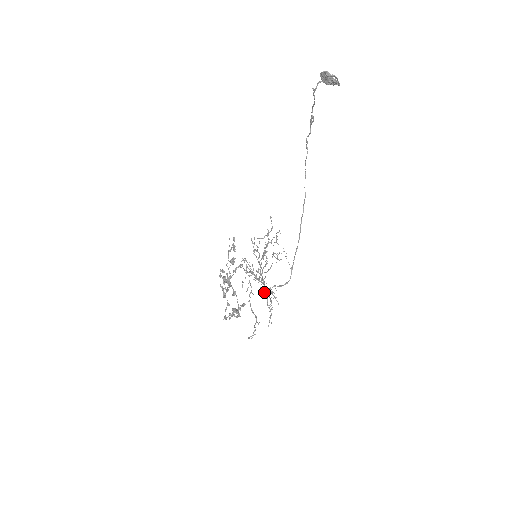
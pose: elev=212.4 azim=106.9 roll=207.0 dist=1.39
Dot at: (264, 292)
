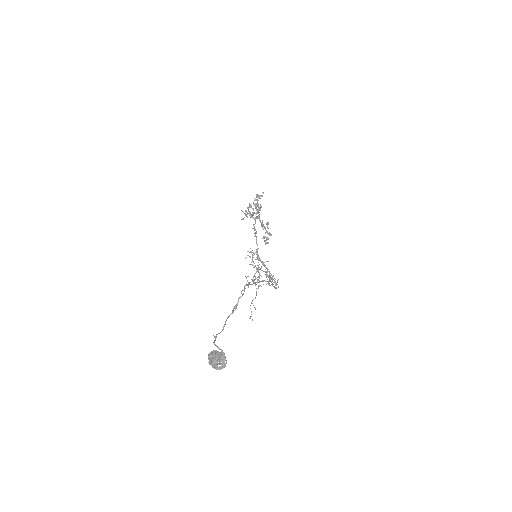
Dot at: occluded
